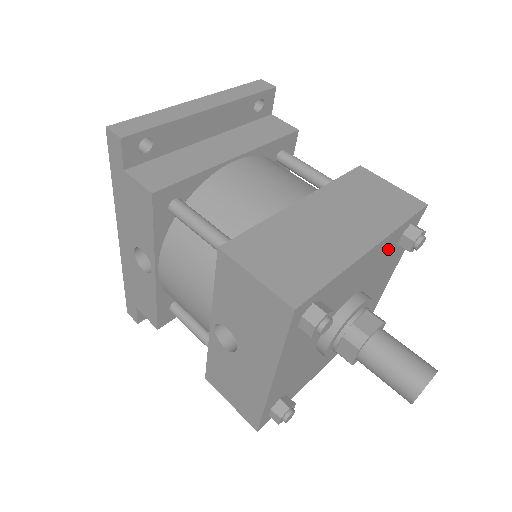
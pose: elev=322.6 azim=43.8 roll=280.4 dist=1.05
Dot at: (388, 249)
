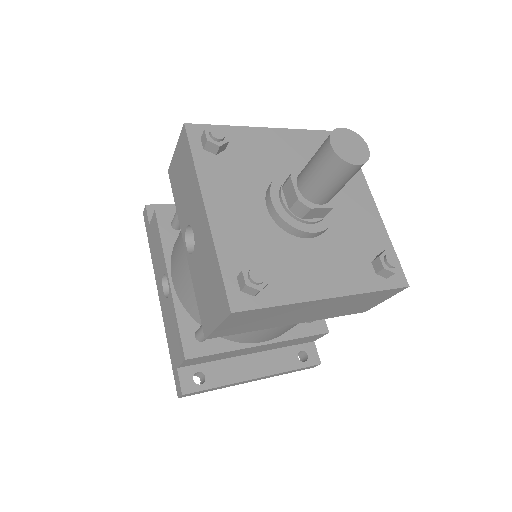
Dot at: (314, 149)
